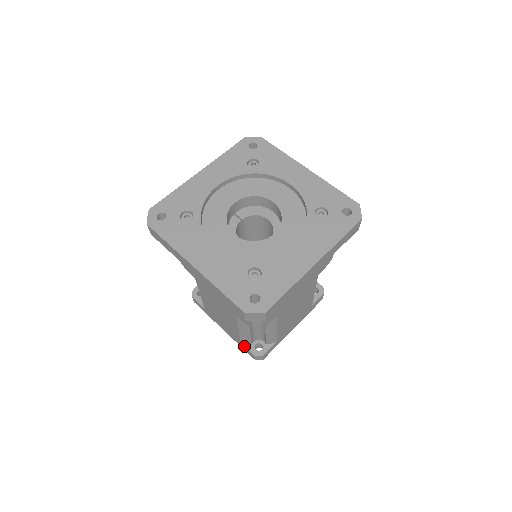
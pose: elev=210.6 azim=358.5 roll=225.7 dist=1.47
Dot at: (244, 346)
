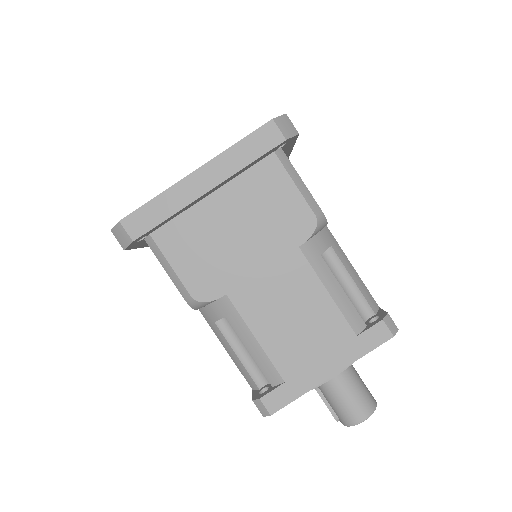
Dot at: (253, 392)
